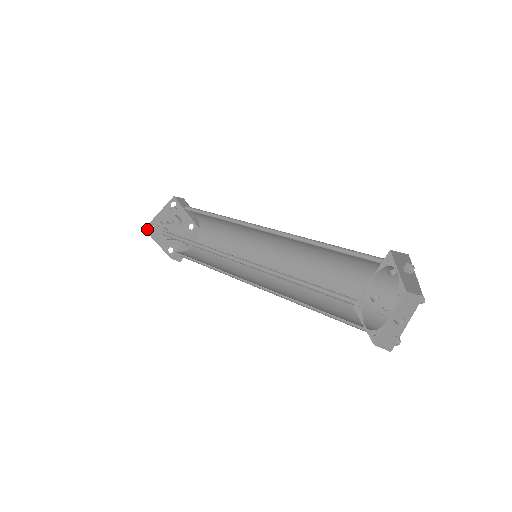
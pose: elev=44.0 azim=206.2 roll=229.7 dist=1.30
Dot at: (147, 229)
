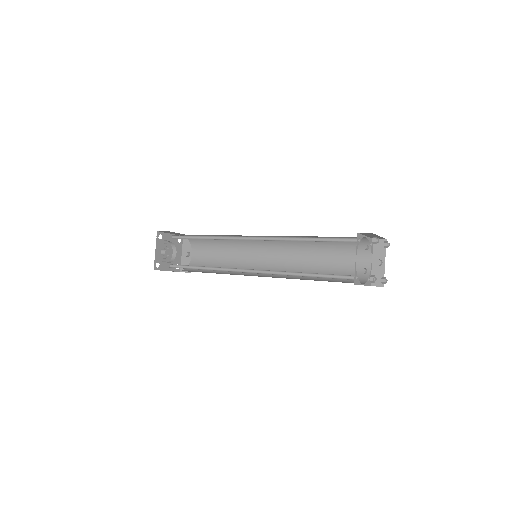
Dot at: (155, 268)
